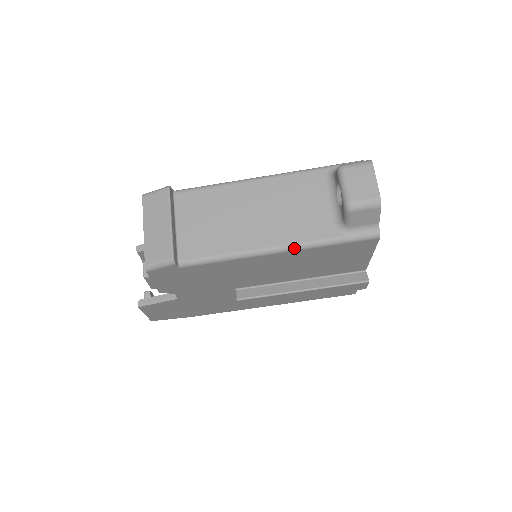
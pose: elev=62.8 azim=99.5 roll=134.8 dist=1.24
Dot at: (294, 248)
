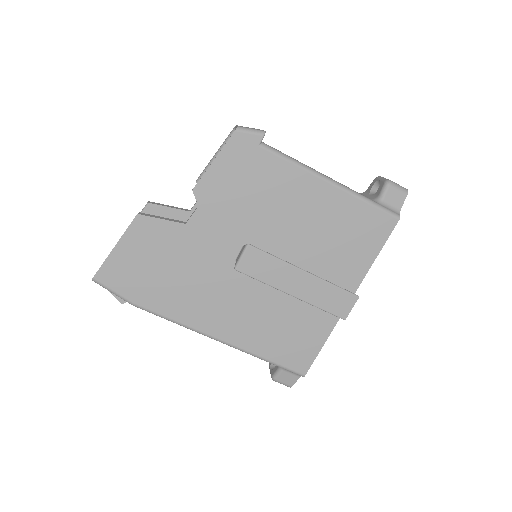
Dot at: (344, 188)
